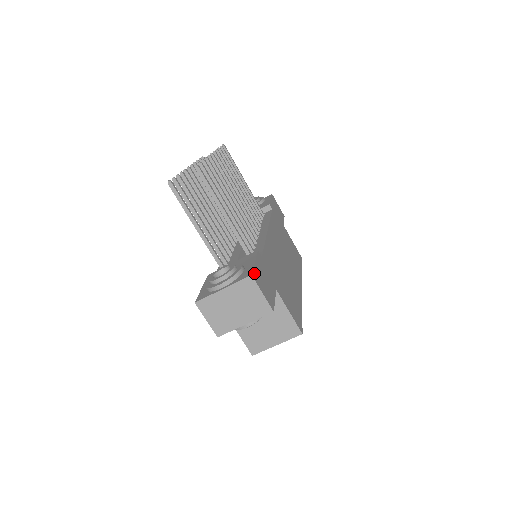
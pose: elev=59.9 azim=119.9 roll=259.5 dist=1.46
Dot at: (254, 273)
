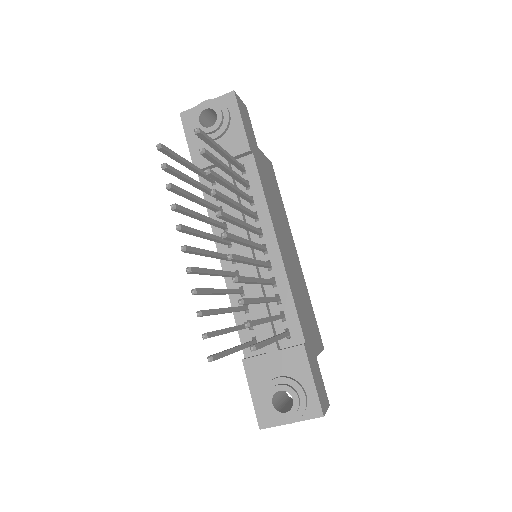
Dot at: (321, 404)
